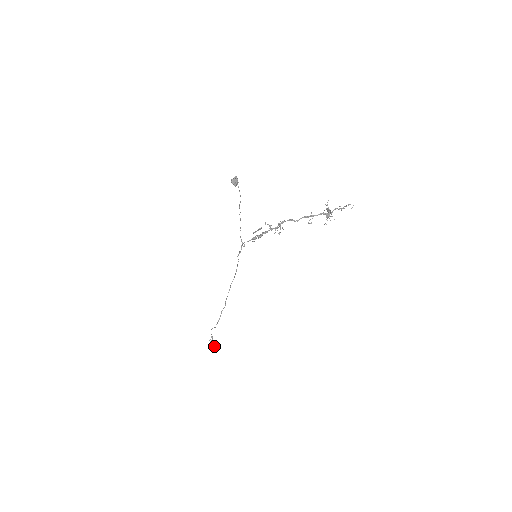
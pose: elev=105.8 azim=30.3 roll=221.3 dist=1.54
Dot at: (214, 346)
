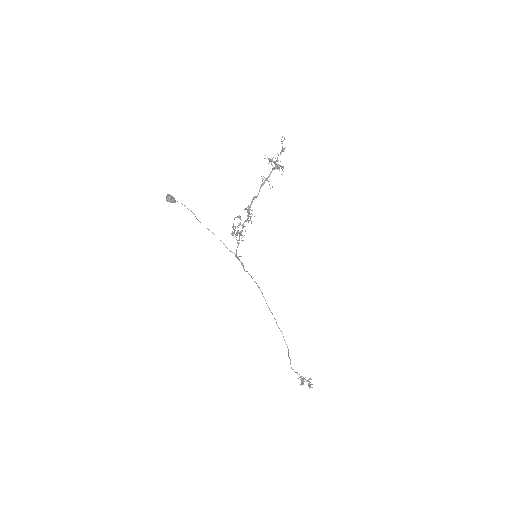
Dot at: occluded
